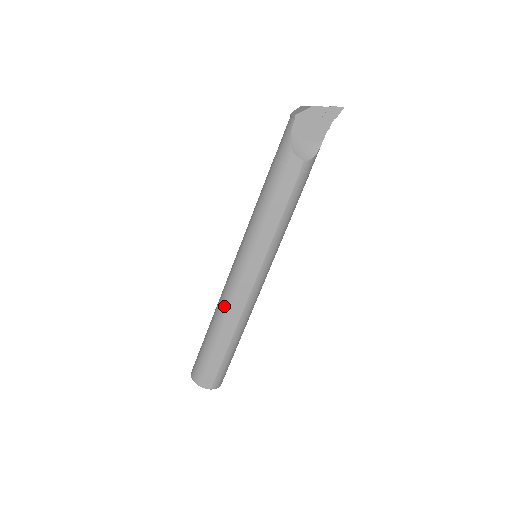
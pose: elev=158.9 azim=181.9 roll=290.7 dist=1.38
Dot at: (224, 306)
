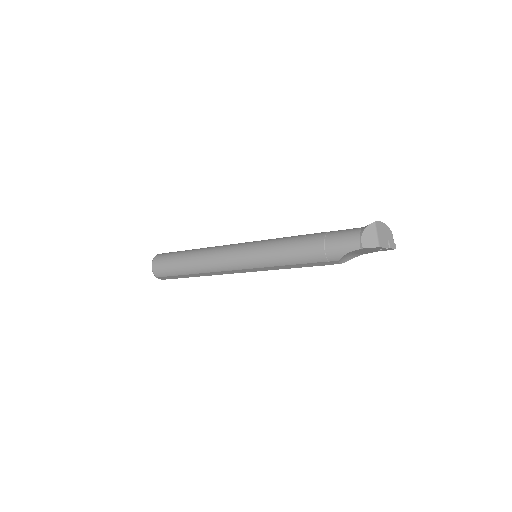
Dot at: (210, 268)
